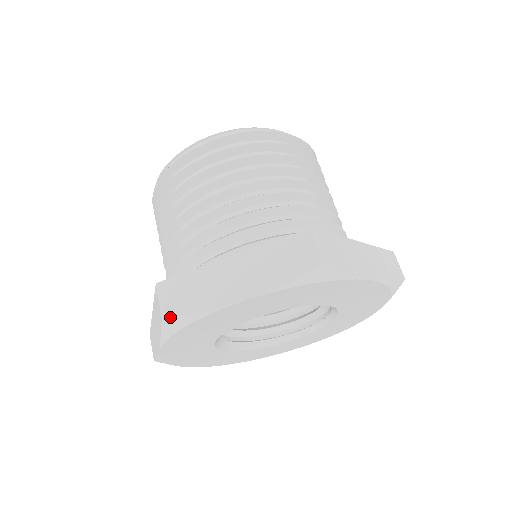
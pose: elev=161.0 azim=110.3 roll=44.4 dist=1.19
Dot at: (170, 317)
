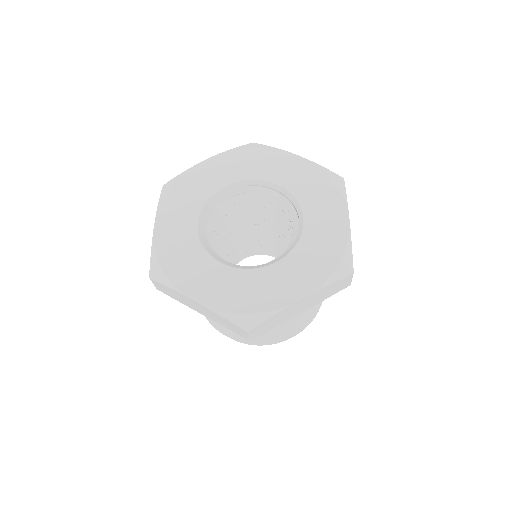
Dot at: (167, 183)
